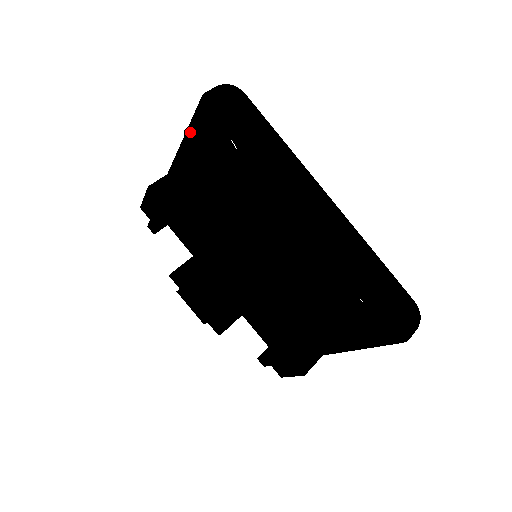
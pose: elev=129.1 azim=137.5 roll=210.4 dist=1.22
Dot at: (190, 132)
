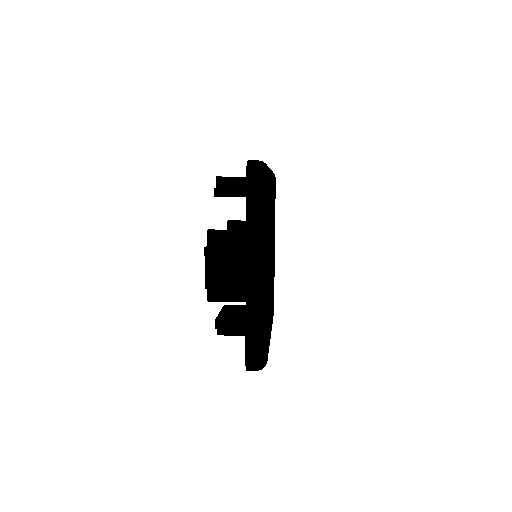
Dot at: occluded
